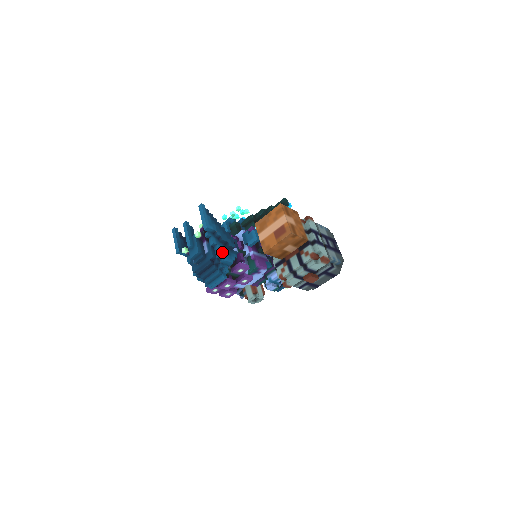
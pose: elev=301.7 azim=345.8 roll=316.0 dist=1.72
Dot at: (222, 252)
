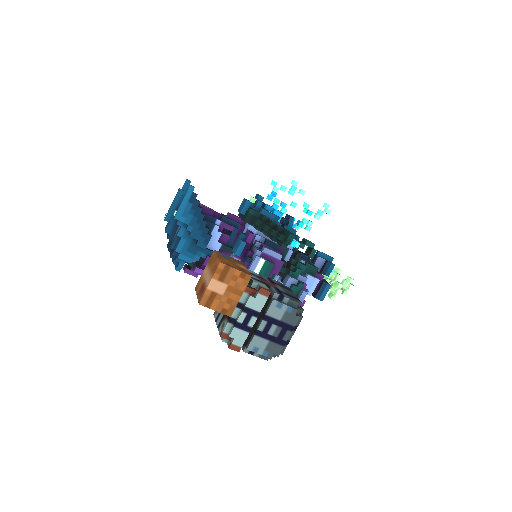
Dot at: (183, 248)
